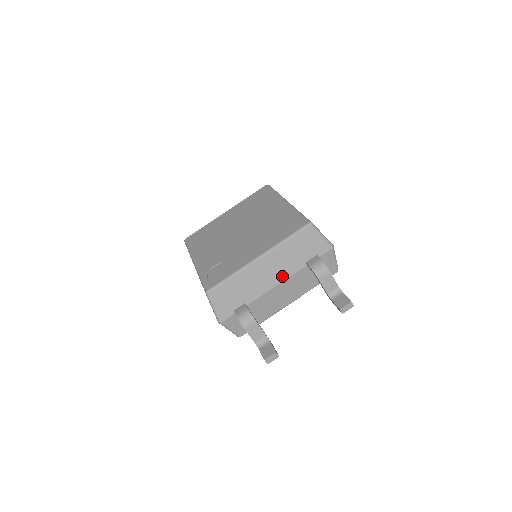
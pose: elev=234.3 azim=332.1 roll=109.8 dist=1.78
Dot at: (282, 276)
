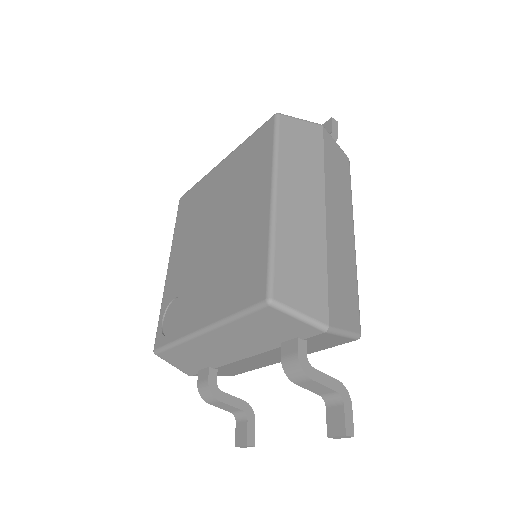
Dot at: (249, 351)
